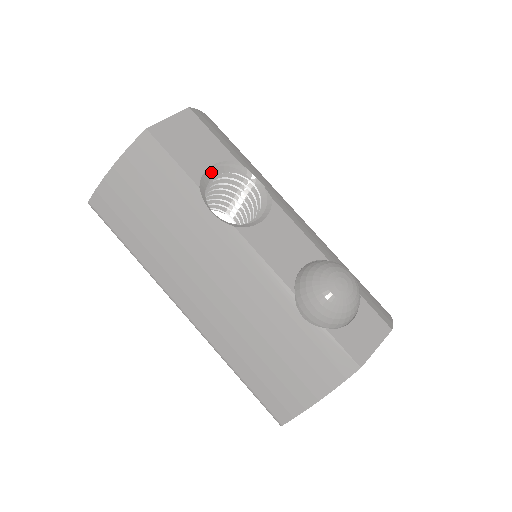
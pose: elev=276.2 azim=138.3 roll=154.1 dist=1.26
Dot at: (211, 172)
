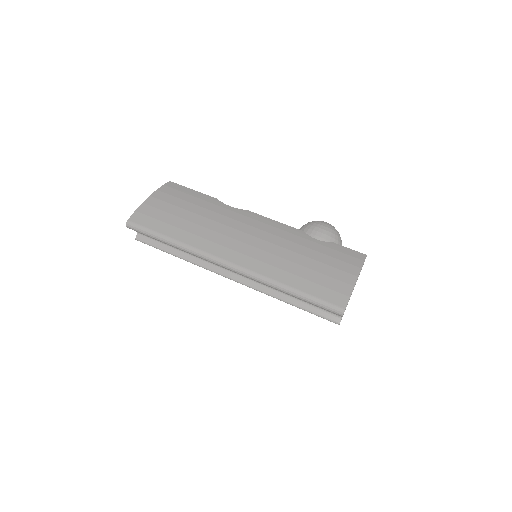
Dot at: occluded
